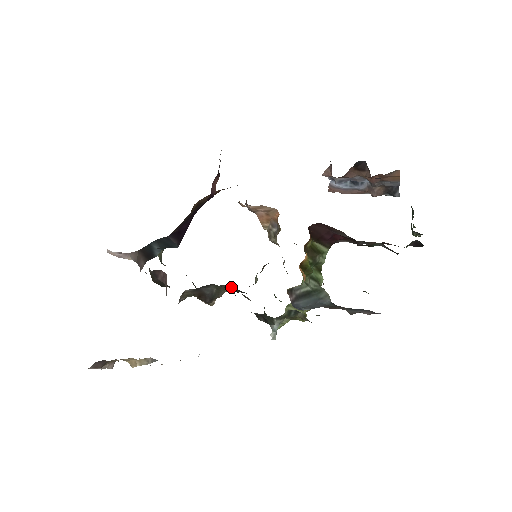
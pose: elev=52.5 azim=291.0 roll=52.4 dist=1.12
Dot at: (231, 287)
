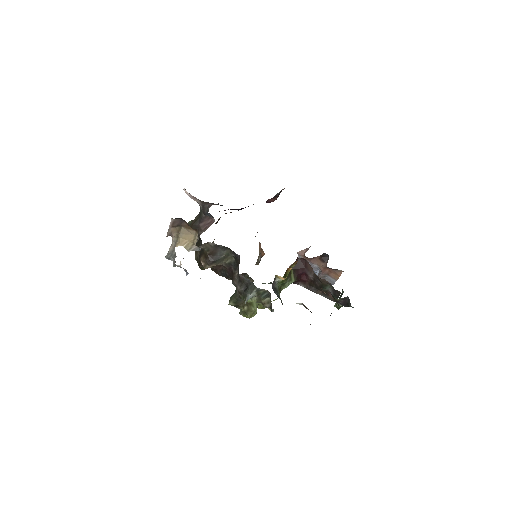
Dot at: (222, 268)
